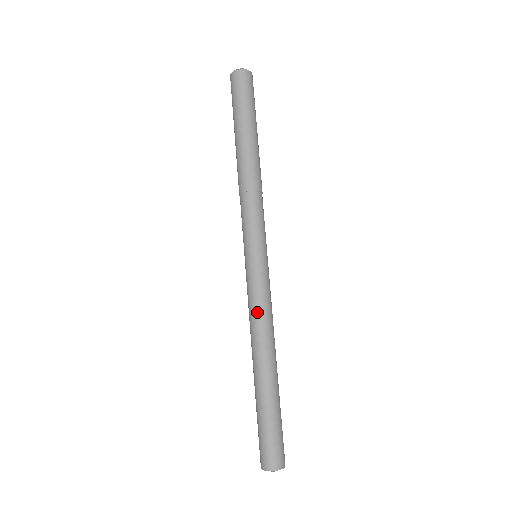
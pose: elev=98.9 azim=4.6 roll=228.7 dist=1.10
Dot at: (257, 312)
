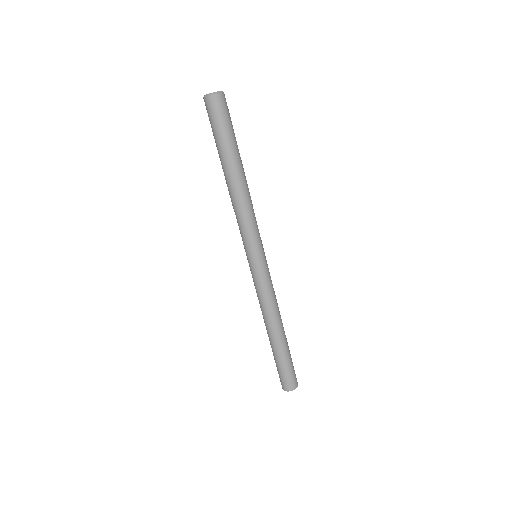
Dot at: (269, 299)
